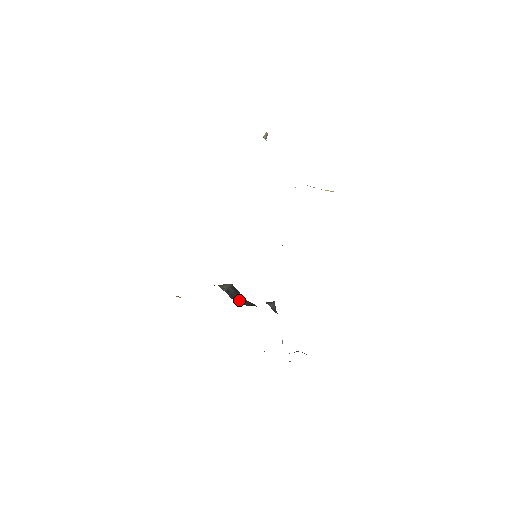
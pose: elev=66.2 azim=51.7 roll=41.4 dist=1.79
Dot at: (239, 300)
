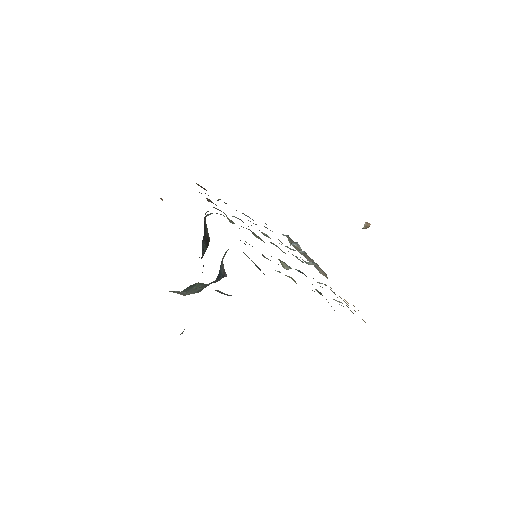
Dot at: occluded
